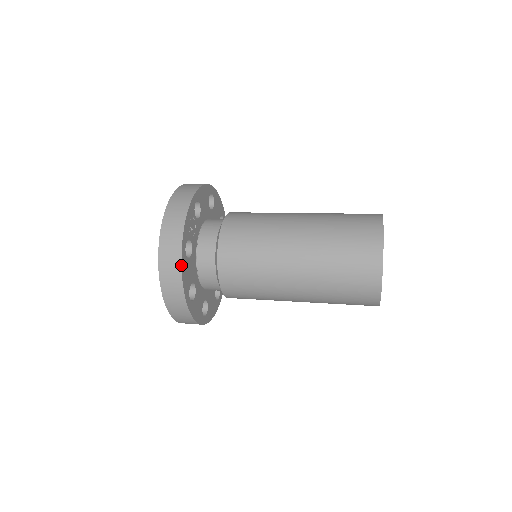
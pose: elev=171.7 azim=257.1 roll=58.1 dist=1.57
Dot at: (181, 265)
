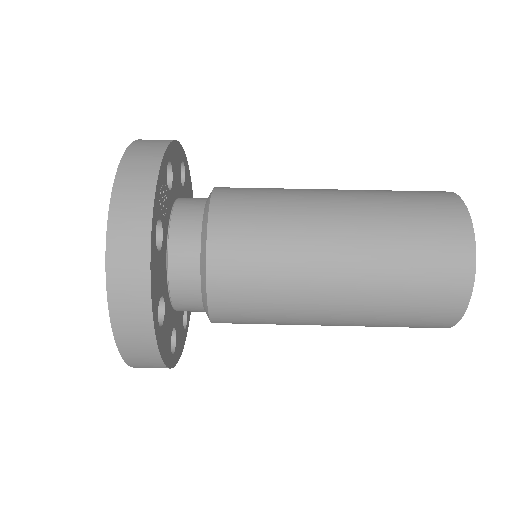
Dot at: (149, 260)
